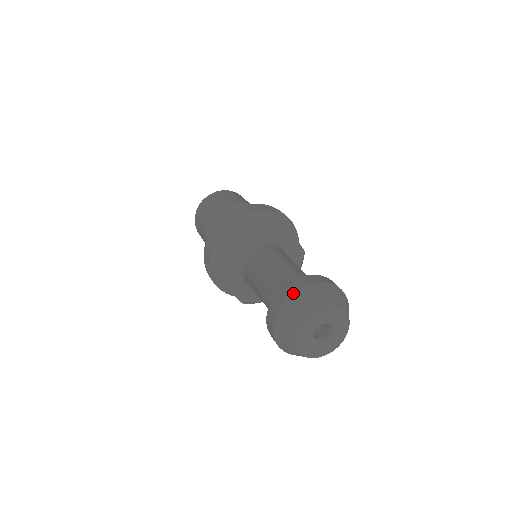
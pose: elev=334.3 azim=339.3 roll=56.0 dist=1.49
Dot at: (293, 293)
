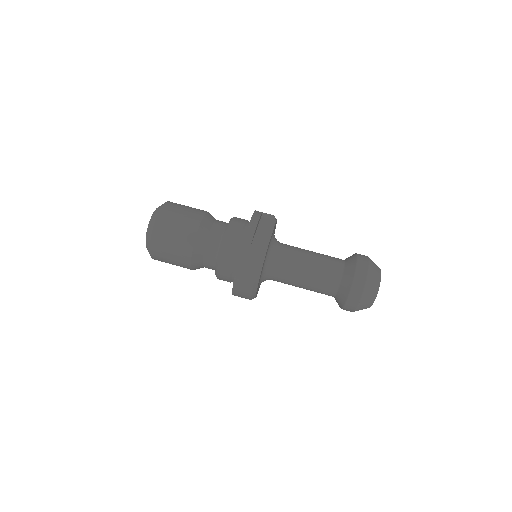
Dot at: (358, 306)
